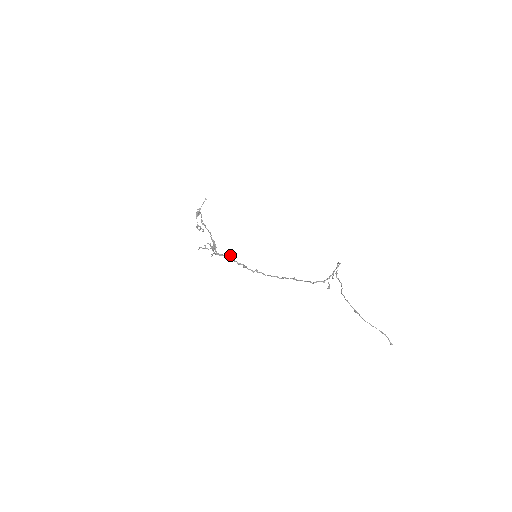
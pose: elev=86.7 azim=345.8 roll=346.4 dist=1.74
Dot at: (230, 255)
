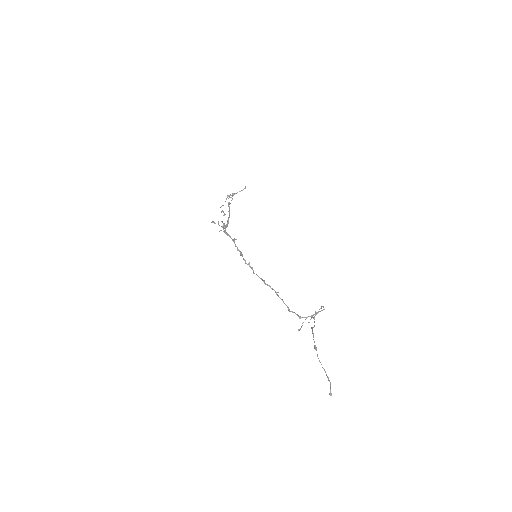
Dot at: (235, 239)
